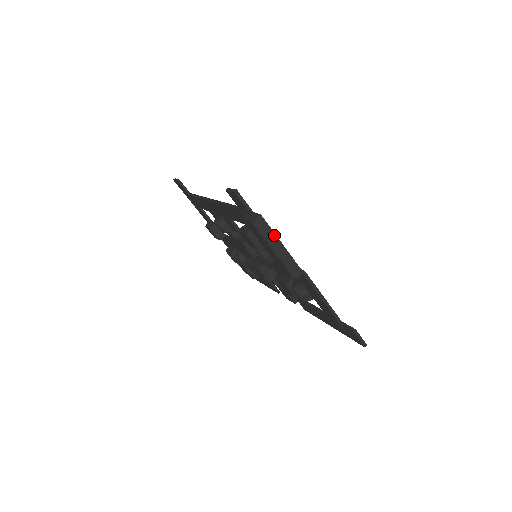
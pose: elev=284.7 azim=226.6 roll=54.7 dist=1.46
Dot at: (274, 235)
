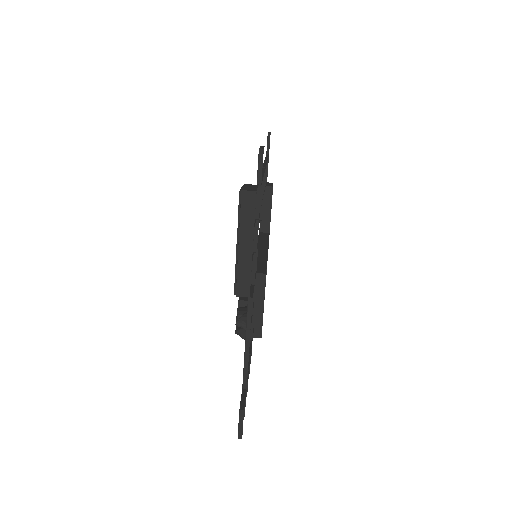
Dot at: (252, 227)
